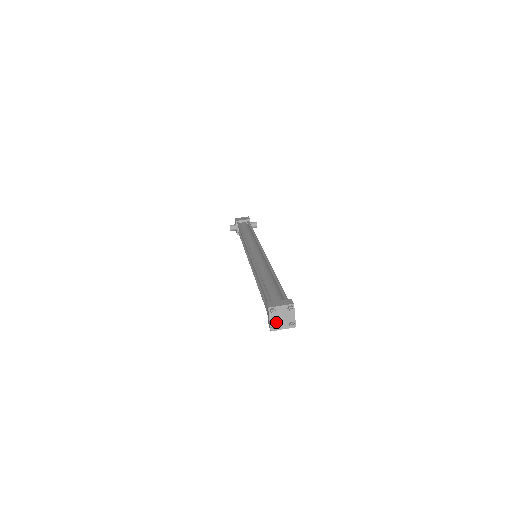
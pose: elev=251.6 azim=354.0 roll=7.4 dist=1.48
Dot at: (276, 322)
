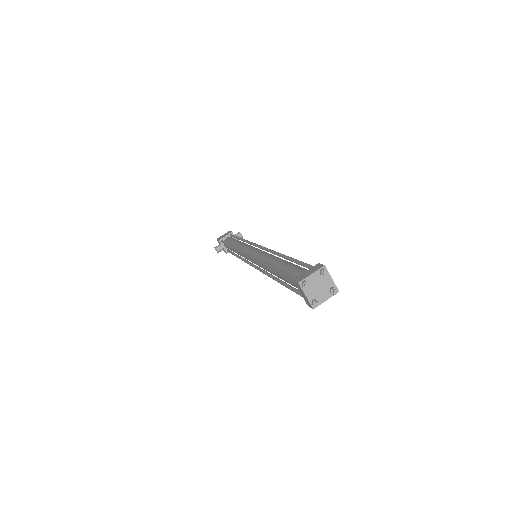
Dot at: (314, 296)
